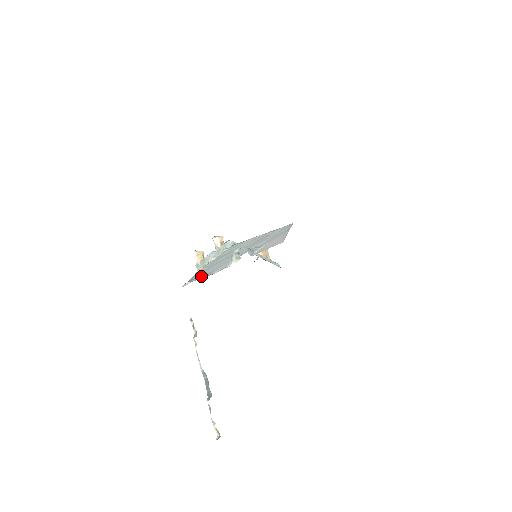
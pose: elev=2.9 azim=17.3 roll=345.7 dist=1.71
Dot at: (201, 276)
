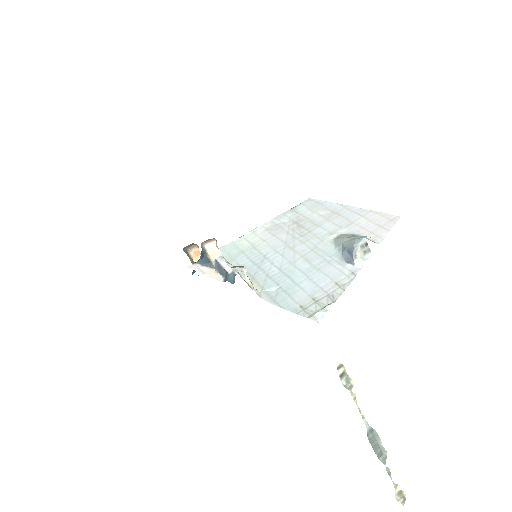
Dot at: (319, 297)
